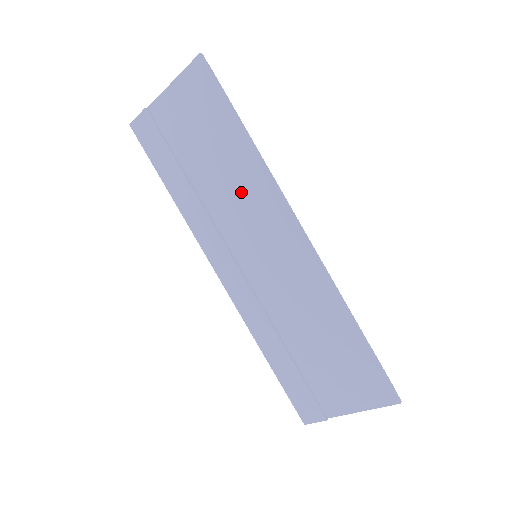
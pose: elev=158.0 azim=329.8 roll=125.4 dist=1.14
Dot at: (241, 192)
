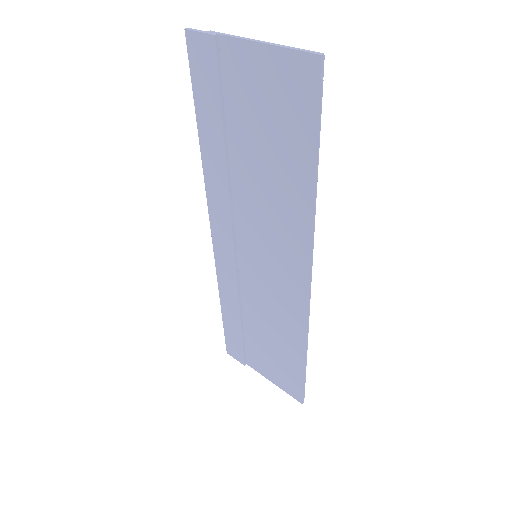
Dot at: (274, 211)
